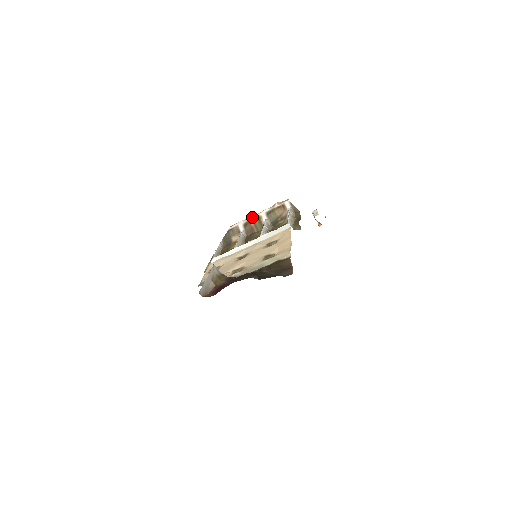
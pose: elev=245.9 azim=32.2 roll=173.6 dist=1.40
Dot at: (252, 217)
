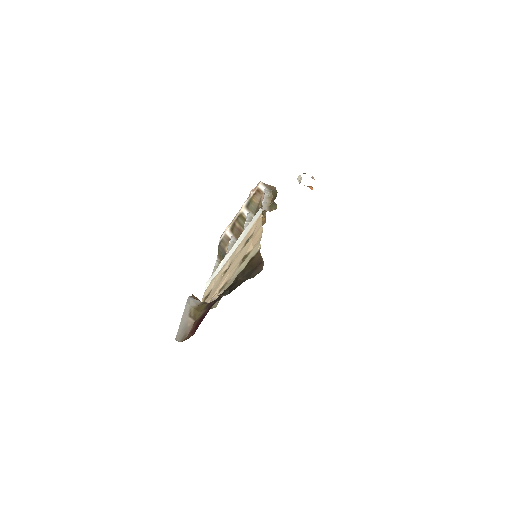
Dot at: (235, 218)
